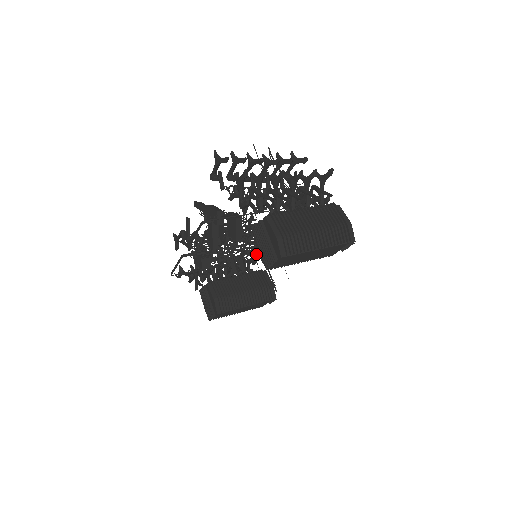
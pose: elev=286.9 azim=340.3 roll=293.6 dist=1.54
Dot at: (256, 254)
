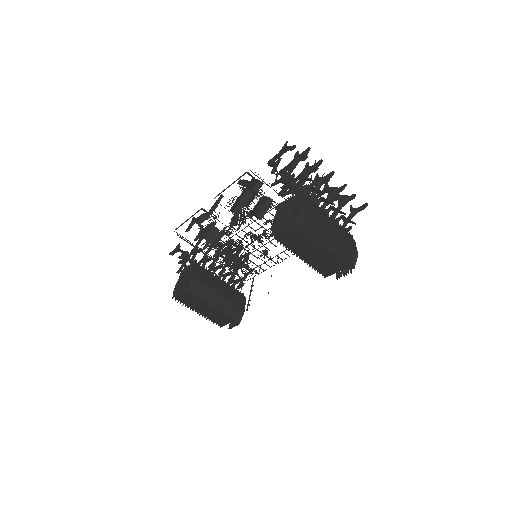
Dot at: occluded
